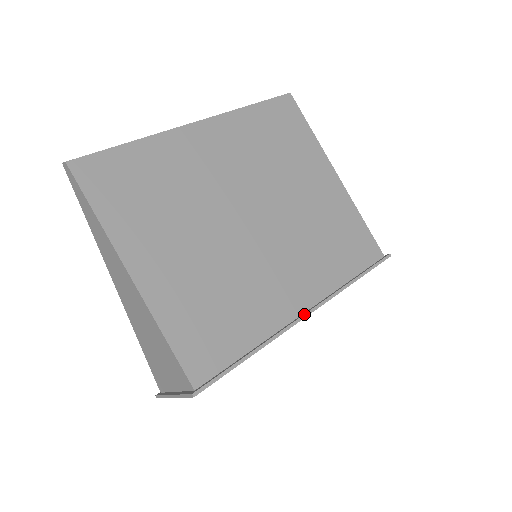
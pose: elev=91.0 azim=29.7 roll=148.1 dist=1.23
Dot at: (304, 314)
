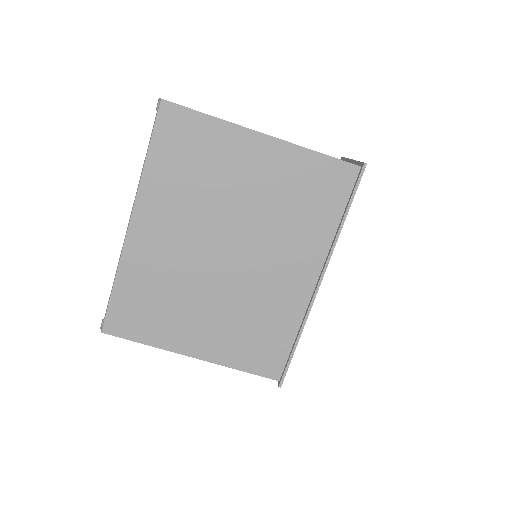
Dot at: (316, 287)
